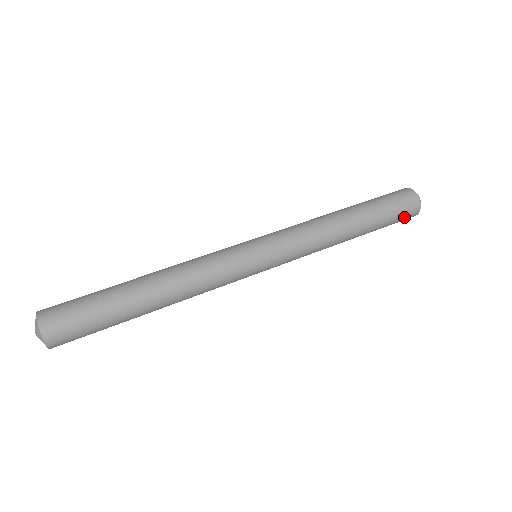
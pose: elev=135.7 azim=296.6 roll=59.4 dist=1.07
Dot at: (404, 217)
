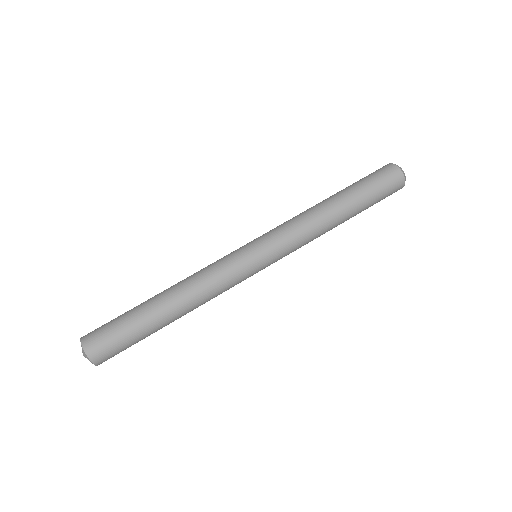
Dot at: occluded
